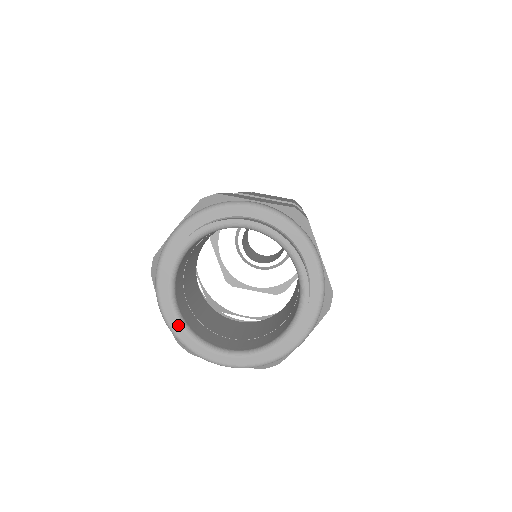
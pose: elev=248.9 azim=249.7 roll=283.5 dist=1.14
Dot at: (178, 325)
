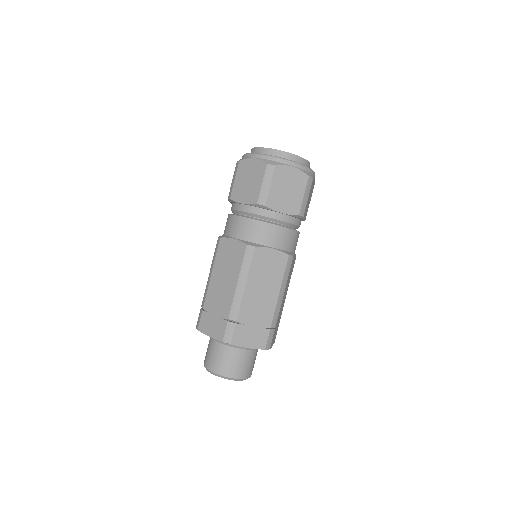
Dot at: occluded
